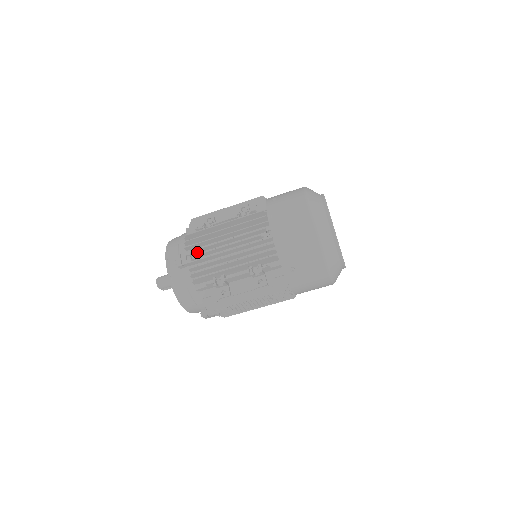
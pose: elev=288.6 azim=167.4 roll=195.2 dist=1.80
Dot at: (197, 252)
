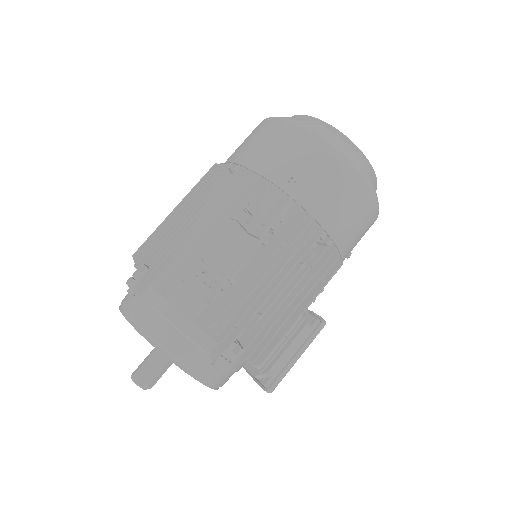
Dot at: occluded
